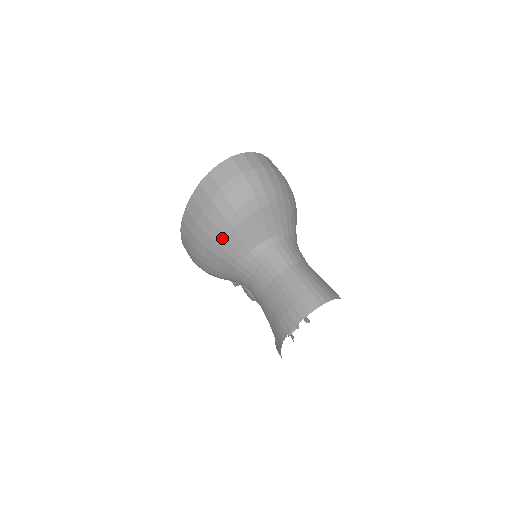
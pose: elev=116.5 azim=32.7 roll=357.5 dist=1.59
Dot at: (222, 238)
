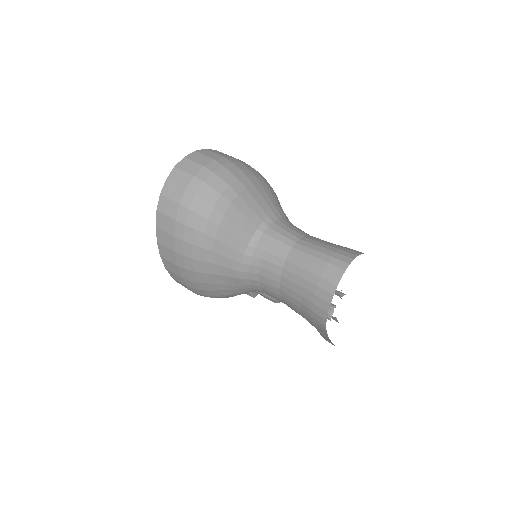
Dot at: (208, 254)
